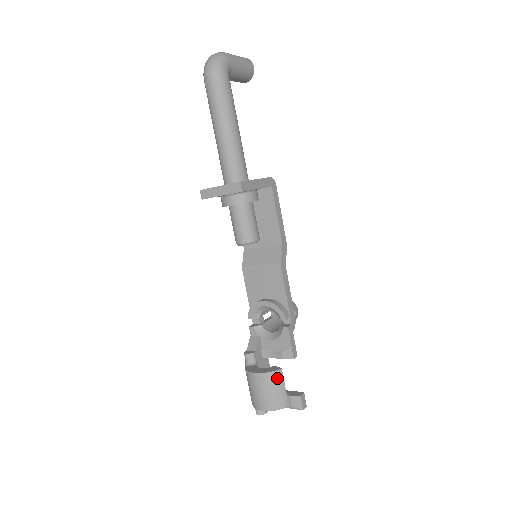
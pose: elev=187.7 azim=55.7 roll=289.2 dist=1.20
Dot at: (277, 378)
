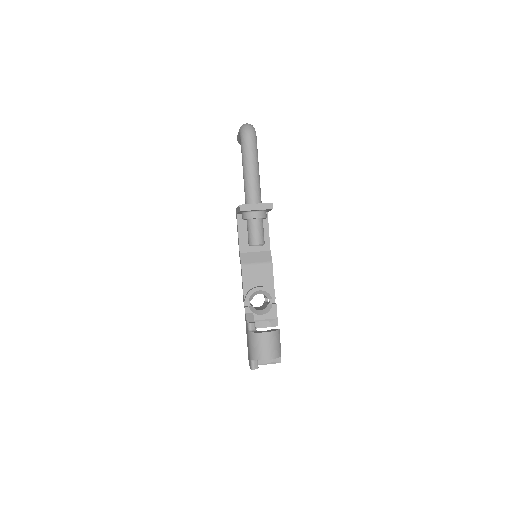
Dot at: (278, 335)
